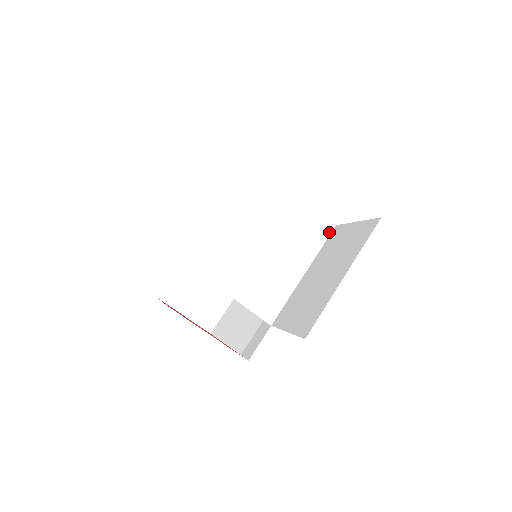
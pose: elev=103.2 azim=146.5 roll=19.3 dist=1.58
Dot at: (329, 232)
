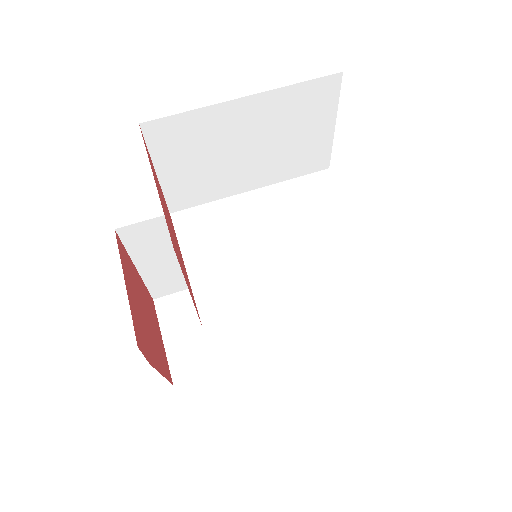
Dot at: (369, 269)
